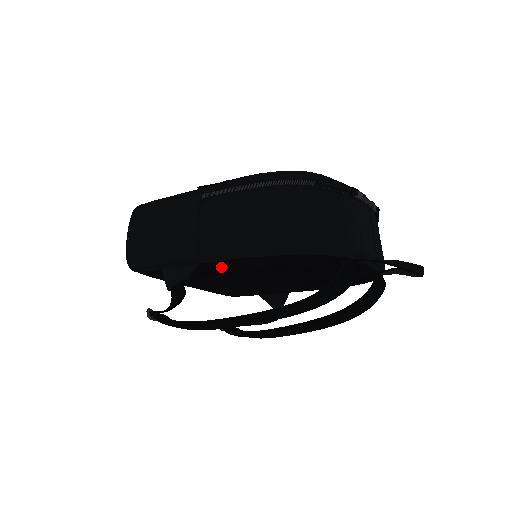
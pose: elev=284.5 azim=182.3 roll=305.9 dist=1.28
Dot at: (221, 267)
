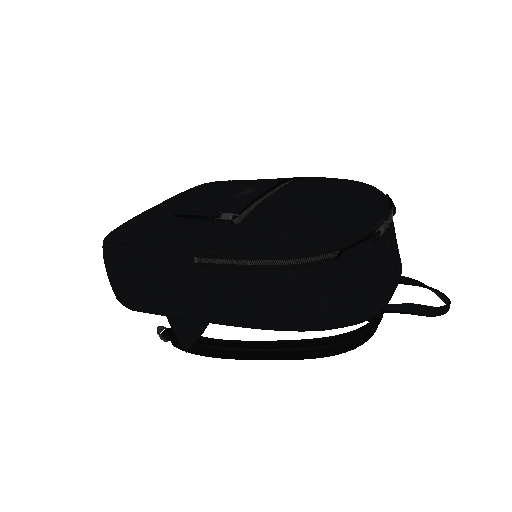
Dot at: occluded
